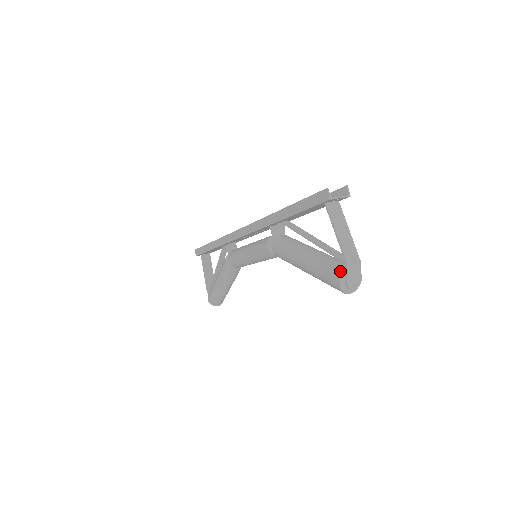
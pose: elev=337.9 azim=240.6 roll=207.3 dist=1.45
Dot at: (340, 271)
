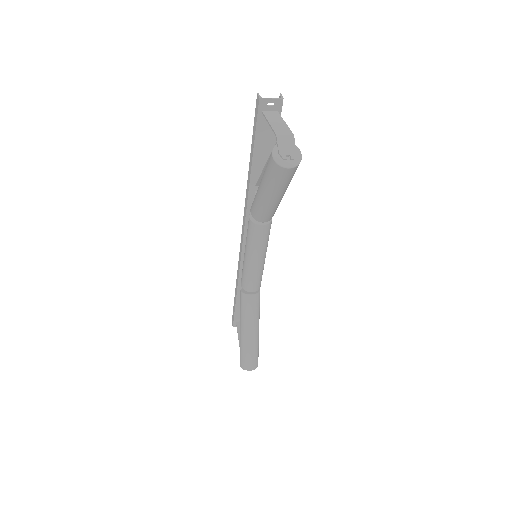
Dot at: (274, 148)
